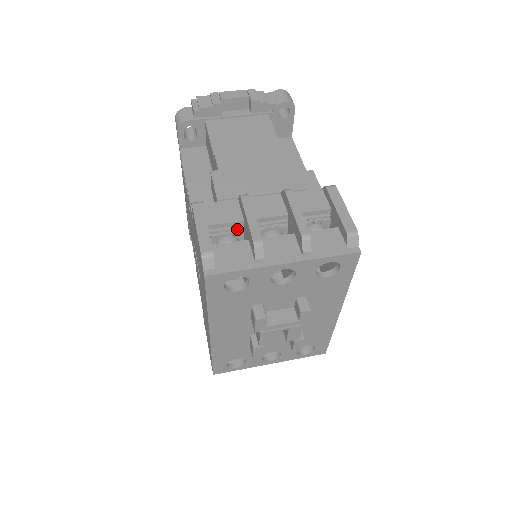
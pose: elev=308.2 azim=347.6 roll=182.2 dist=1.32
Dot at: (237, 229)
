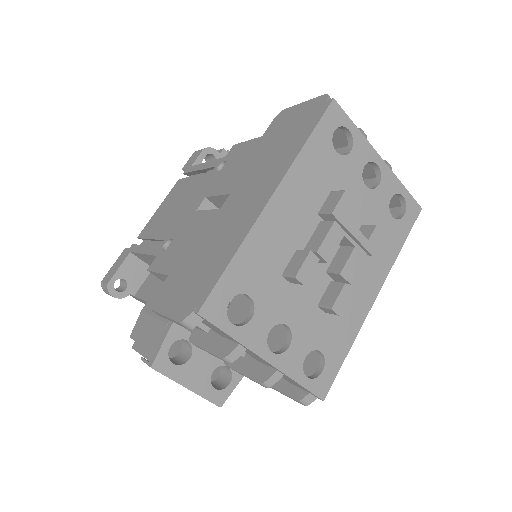
Dot at: occluded
